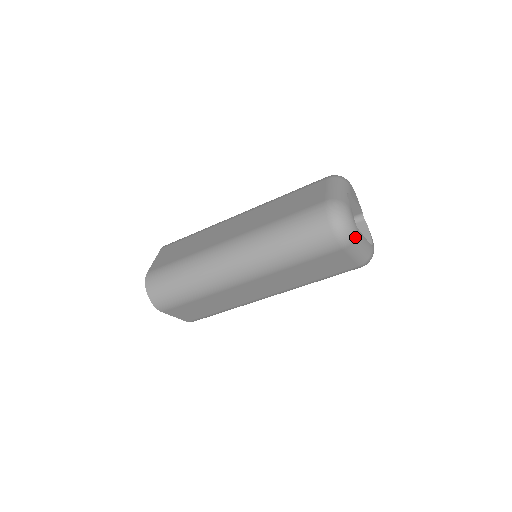
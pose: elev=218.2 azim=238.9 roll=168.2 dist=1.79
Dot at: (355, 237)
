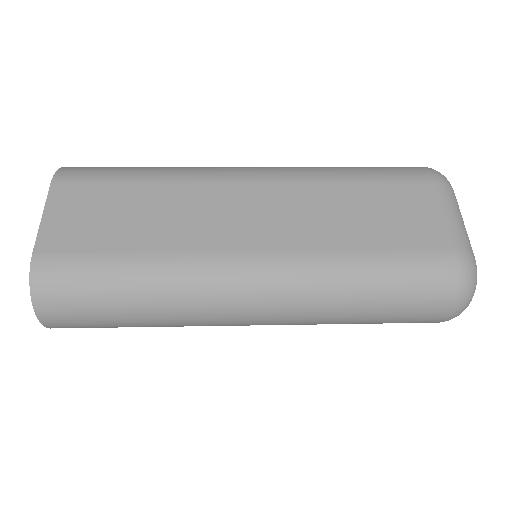
Dot at: occluded
